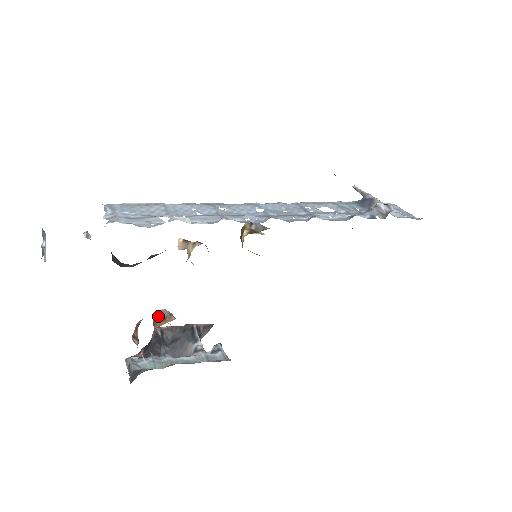
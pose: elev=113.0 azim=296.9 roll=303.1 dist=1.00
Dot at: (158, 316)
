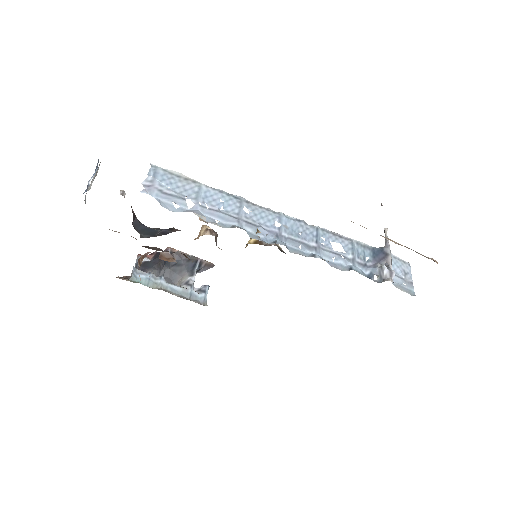
Dot at: (164, 255)
